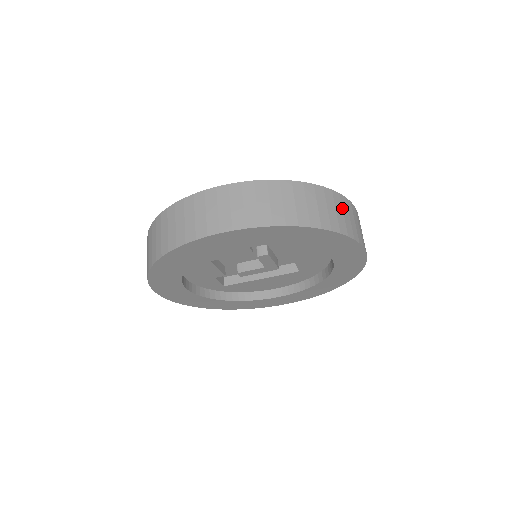
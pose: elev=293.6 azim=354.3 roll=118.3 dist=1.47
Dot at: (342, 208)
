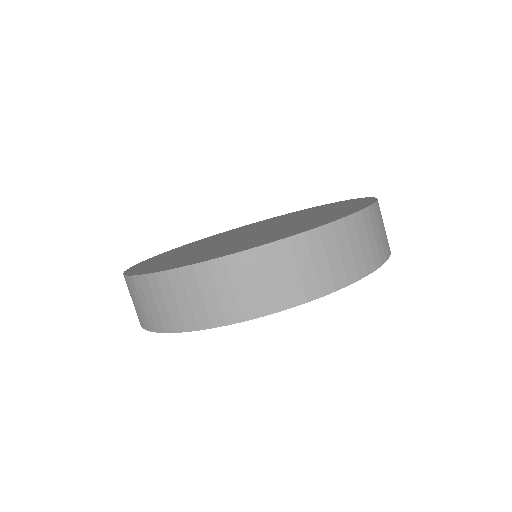
Dot at: (372, 228)
